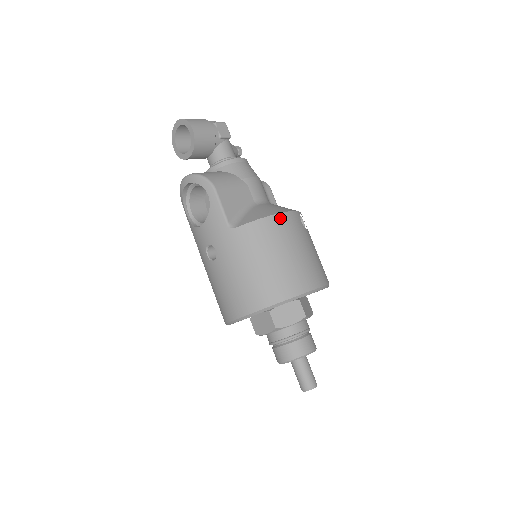
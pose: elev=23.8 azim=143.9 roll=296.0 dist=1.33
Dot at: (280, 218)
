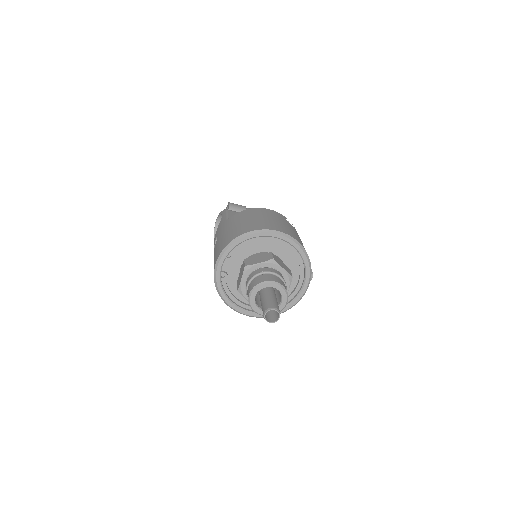
Dot at: (263, 209)
